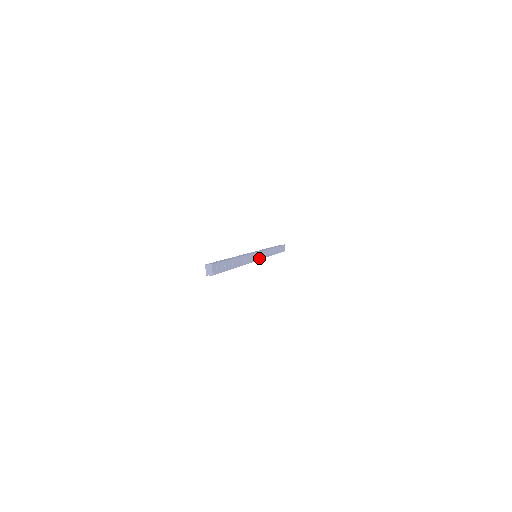
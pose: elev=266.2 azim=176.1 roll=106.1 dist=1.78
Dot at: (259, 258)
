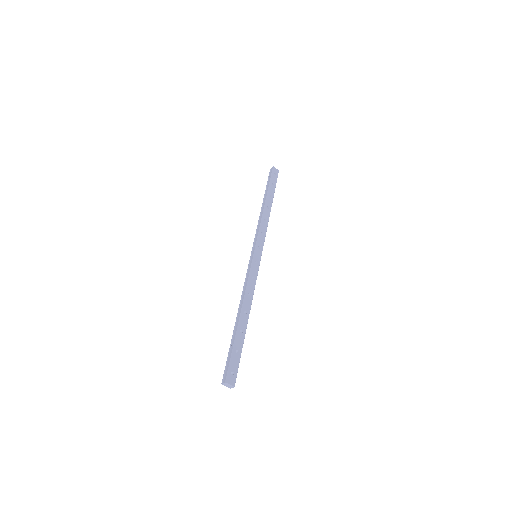
Dot at: (260, 254)
